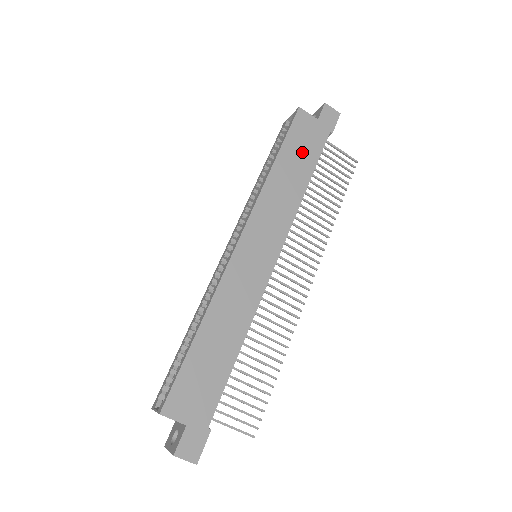
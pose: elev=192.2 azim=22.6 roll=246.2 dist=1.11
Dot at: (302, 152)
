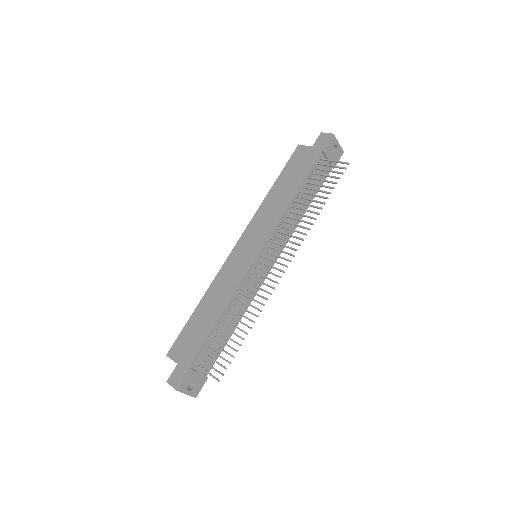
Dot at: (294, 174)
